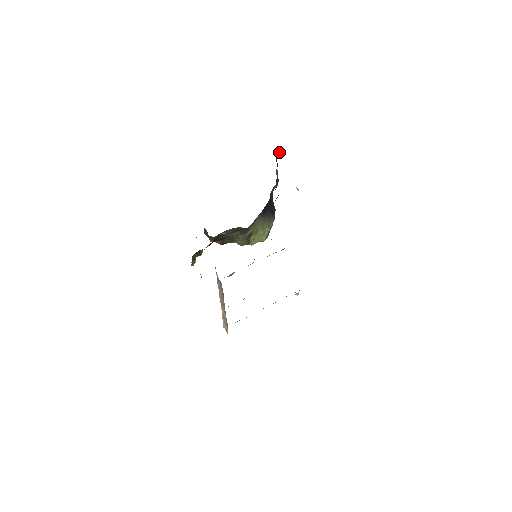
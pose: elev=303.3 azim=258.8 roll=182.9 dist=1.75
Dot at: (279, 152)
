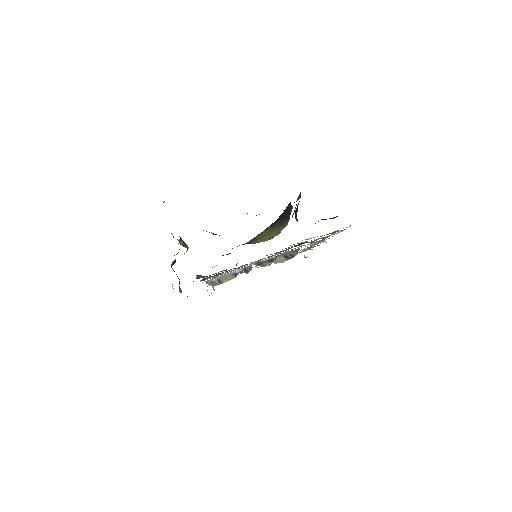
Dot at: occluded
